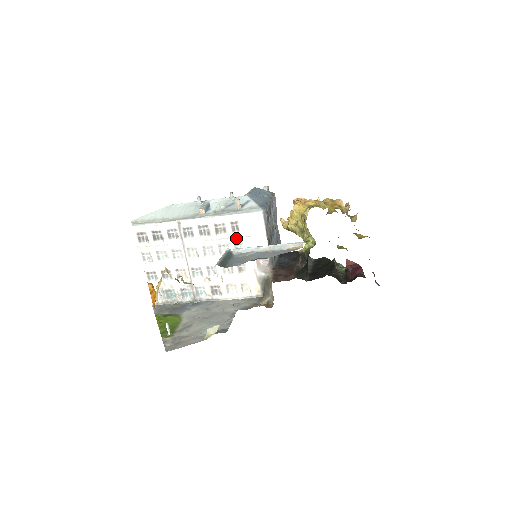
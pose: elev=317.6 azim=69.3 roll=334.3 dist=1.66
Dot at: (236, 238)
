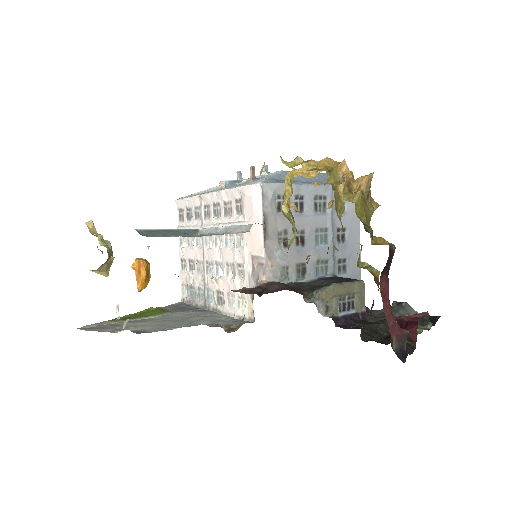
Dot at: (236, 223)
